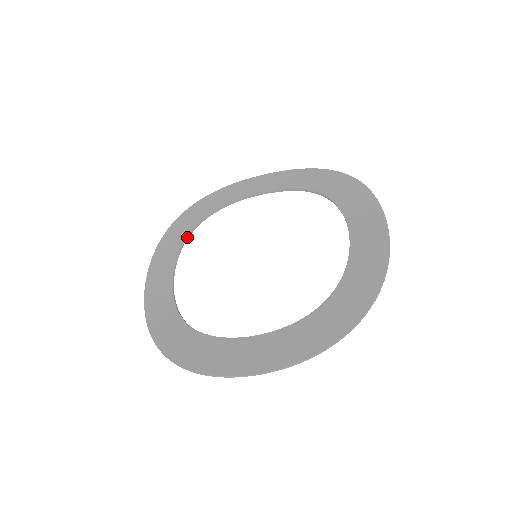
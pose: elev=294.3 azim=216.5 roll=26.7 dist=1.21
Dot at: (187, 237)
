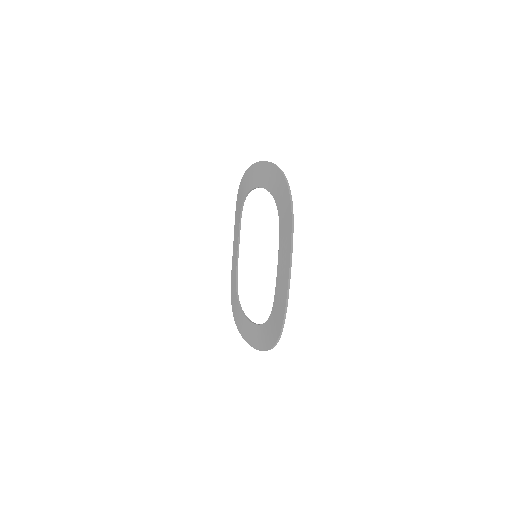
Dot at: (241, 310)
